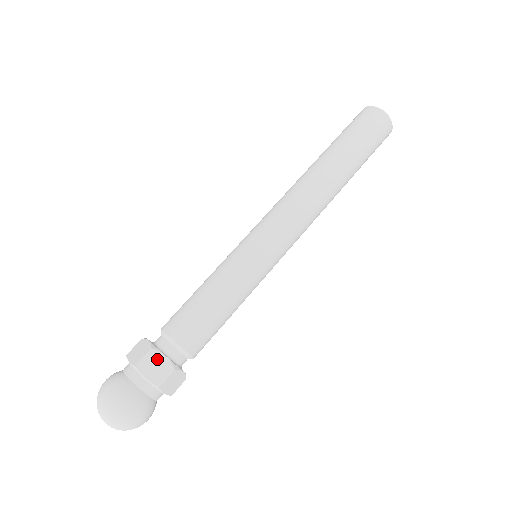
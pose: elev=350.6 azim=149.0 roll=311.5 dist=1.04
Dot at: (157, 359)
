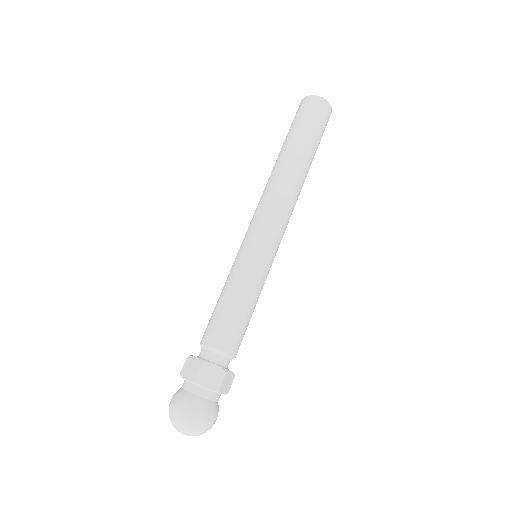
Dot at: (209, 369)
